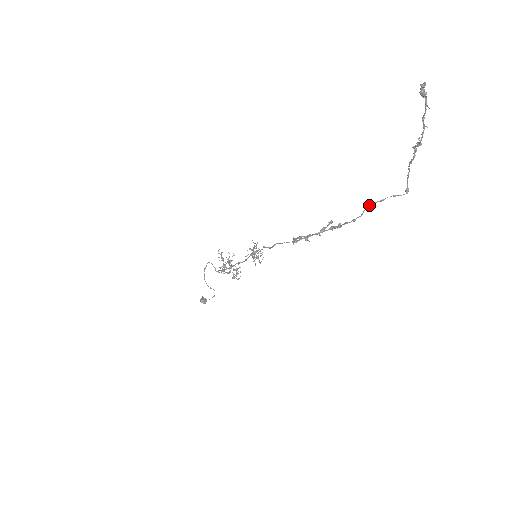
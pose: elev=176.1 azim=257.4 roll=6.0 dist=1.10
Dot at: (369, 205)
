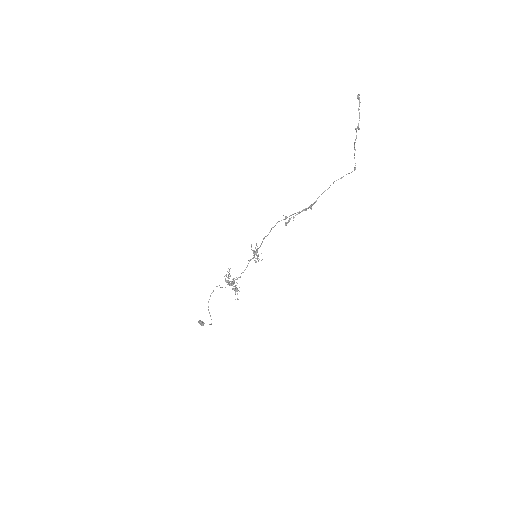
Dot at: occluded
